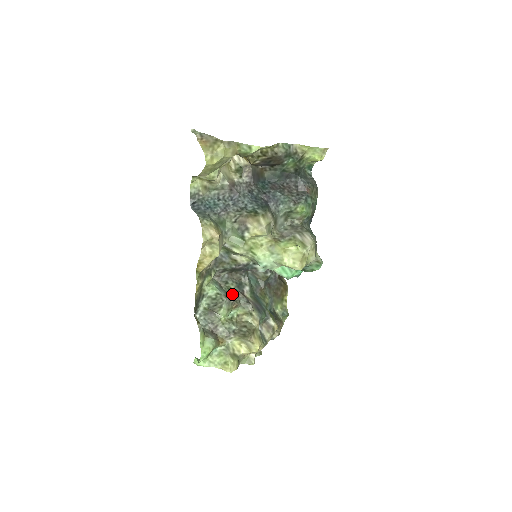
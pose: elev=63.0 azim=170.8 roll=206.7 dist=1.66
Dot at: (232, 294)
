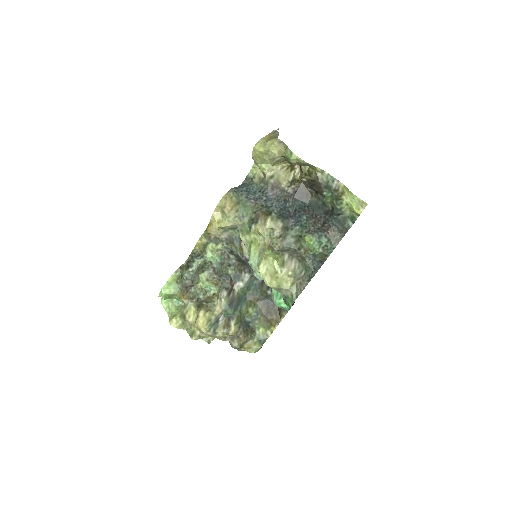
Dot at: (224, 275)
